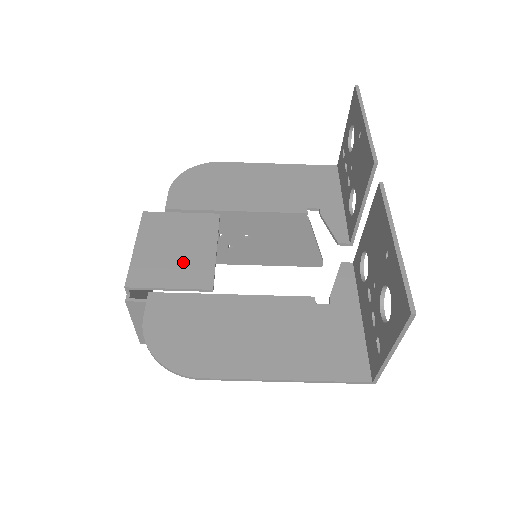
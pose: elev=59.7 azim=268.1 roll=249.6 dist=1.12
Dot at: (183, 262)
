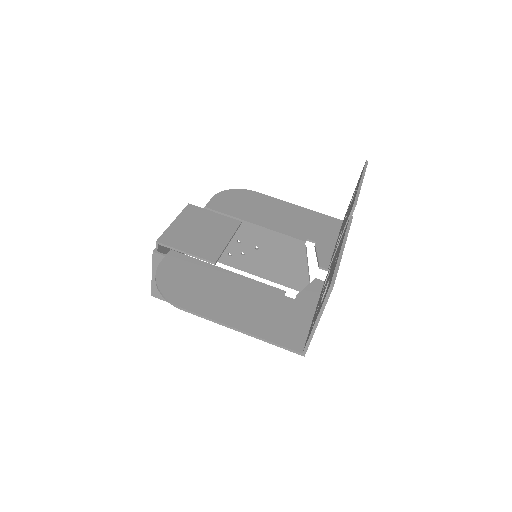
Dot at: (202, 241)
